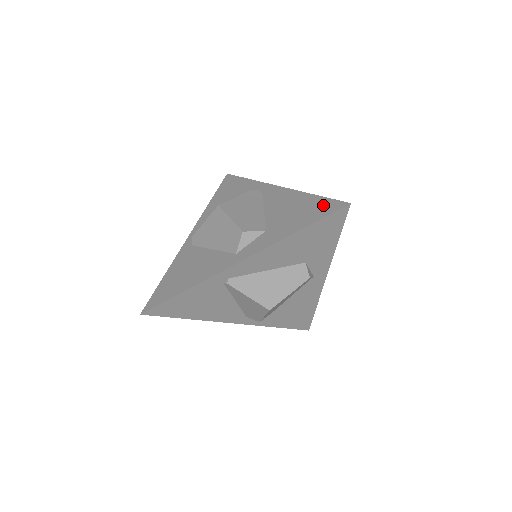
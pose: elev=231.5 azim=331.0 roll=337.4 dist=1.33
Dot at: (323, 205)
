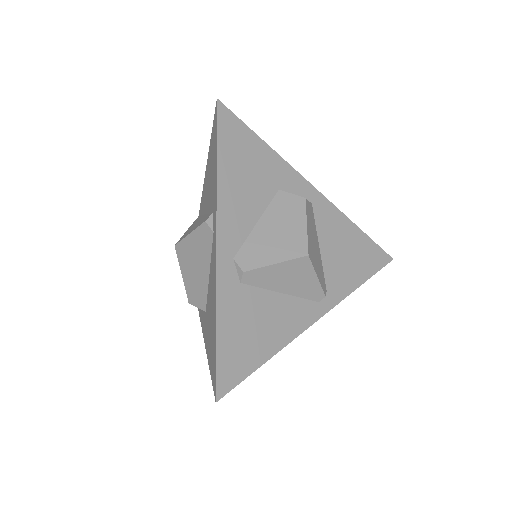
Dot at: (213, 362)
